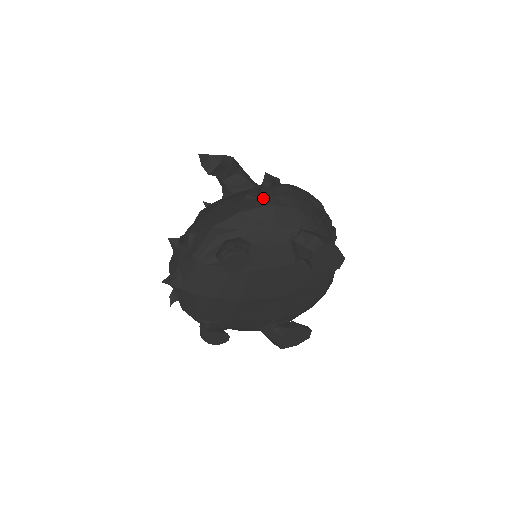
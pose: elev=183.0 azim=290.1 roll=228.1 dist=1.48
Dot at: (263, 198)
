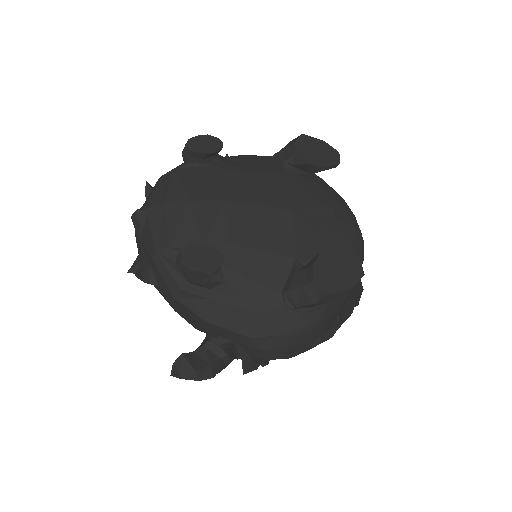
Dot at: occluded
